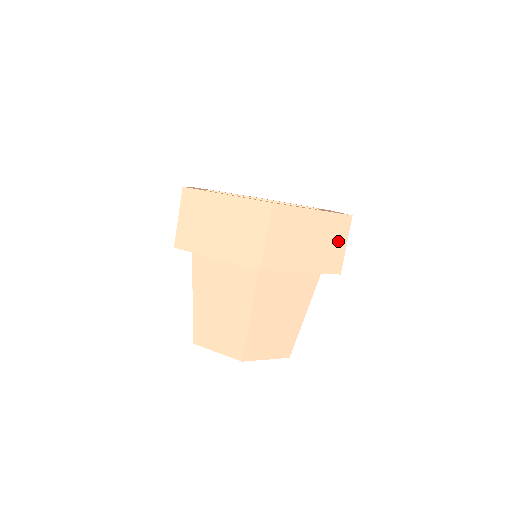
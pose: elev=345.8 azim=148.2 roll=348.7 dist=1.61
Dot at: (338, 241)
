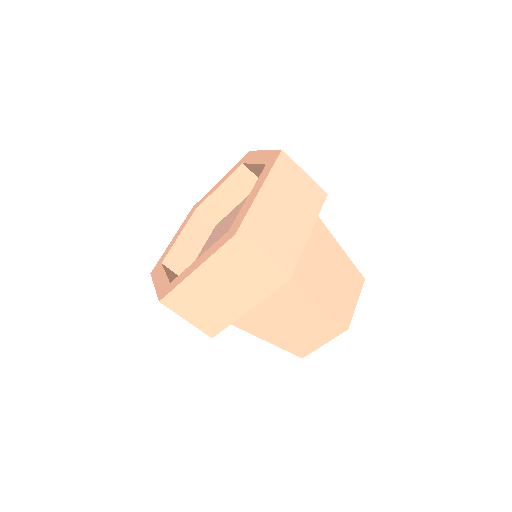
Dot at: (250, 264)
